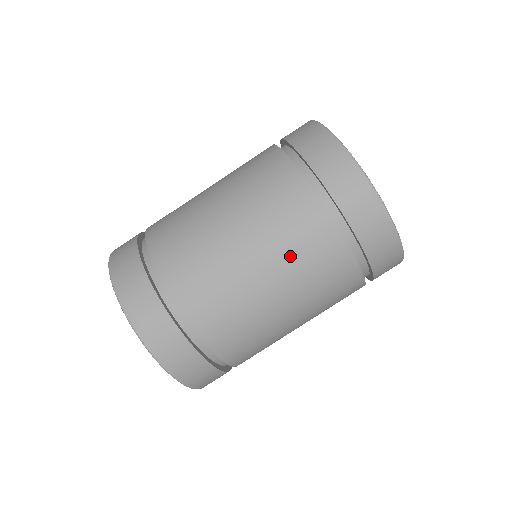
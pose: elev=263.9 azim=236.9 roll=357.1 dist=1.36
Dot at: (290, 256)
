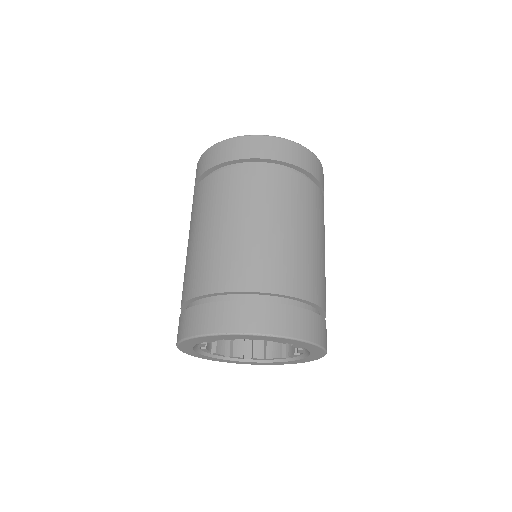
Dot at: (286, 205)
